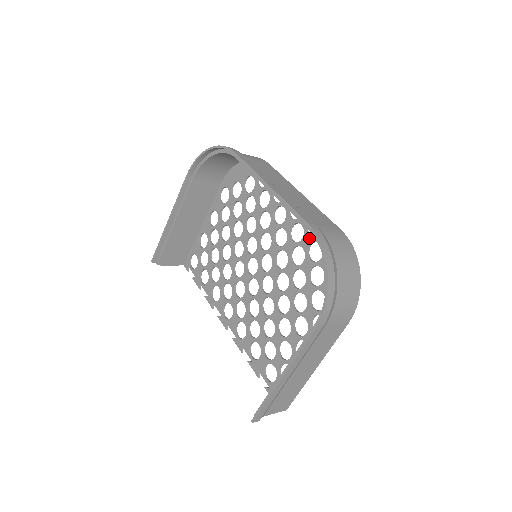
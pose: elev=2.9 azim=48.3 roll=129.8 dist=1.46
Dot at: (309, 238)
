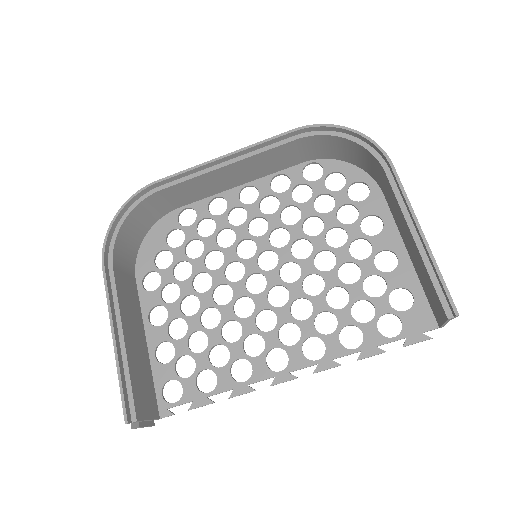
Dot at: (285, 193)
